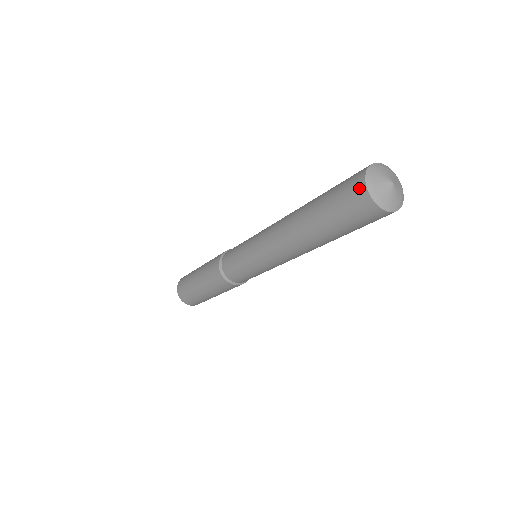
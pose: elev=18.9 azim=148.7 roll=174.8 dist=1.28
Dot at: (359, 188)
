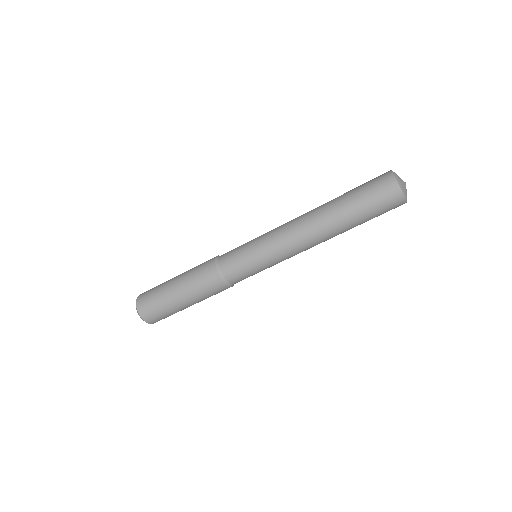
Dot at: (388, 179)
